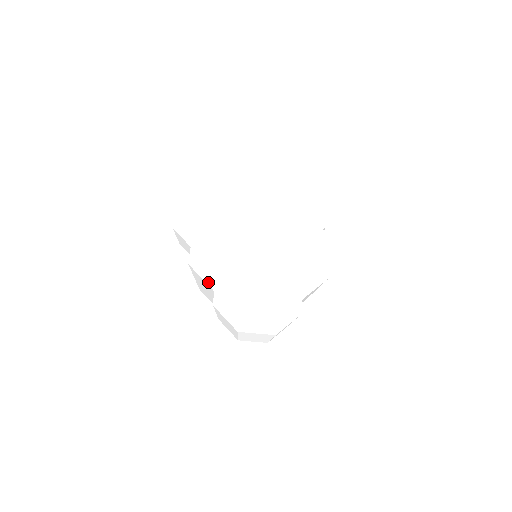
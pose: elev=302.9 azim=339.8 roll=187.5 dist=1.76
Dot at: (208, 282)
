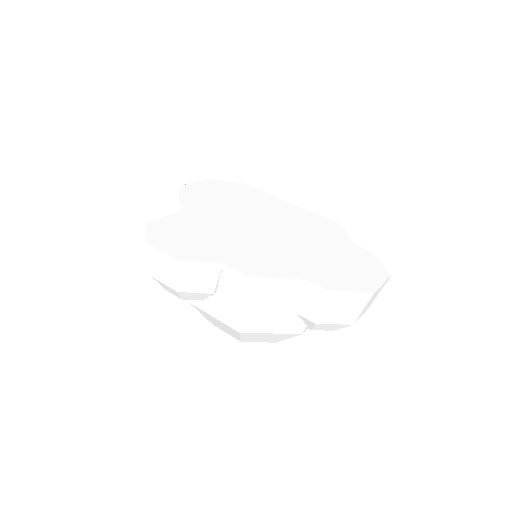
Dot at: (289, 277)
